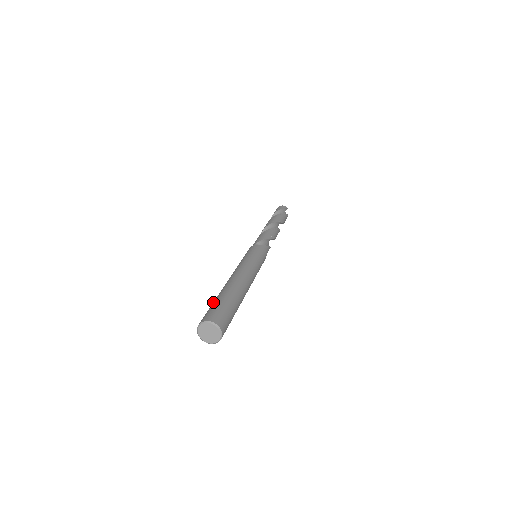
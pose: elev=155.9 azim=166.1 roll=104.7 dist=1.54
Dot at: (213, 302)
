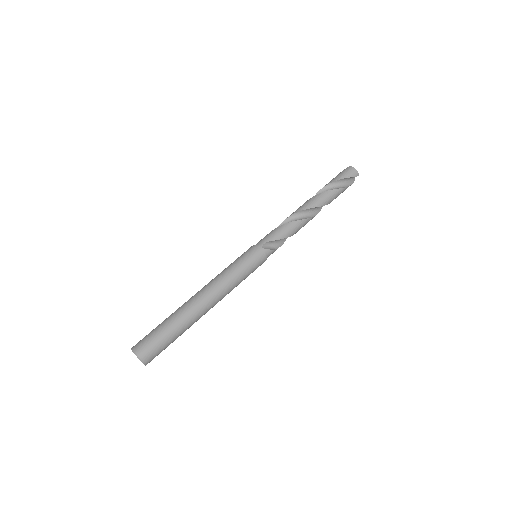
Dot at: (162, 324)
